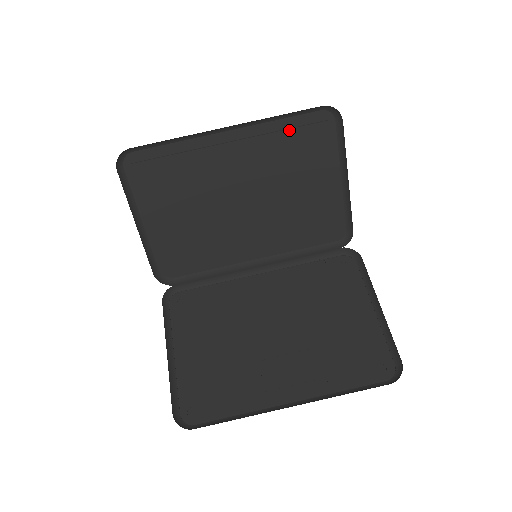
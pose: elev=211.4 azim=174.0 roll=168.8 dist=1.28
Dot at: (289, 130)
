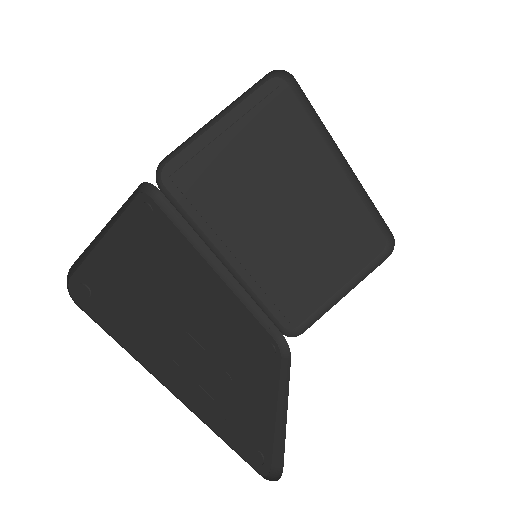
Dot at: (361, 219)
